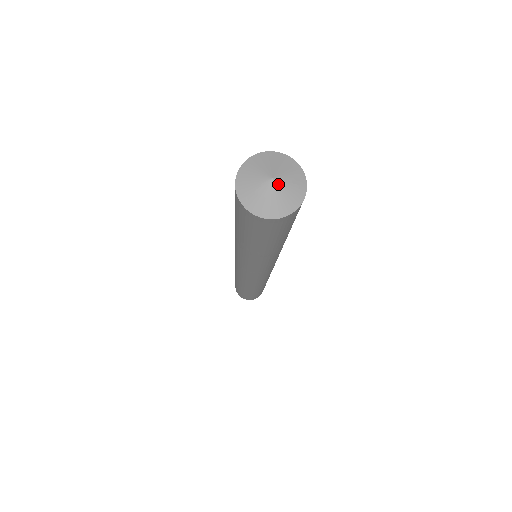
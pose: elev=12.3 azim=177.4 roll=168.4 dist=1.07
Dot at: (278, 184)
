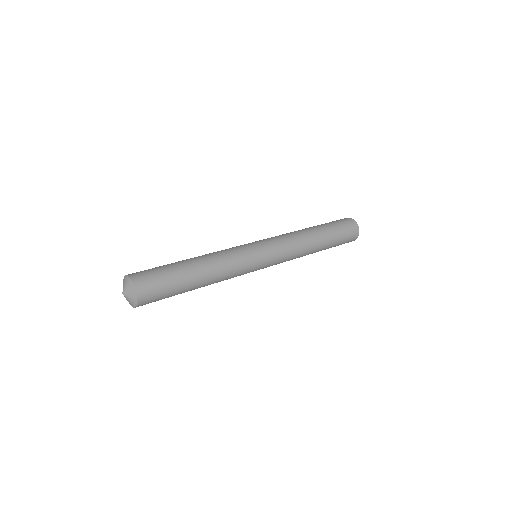
Dot at: (125, 297)
